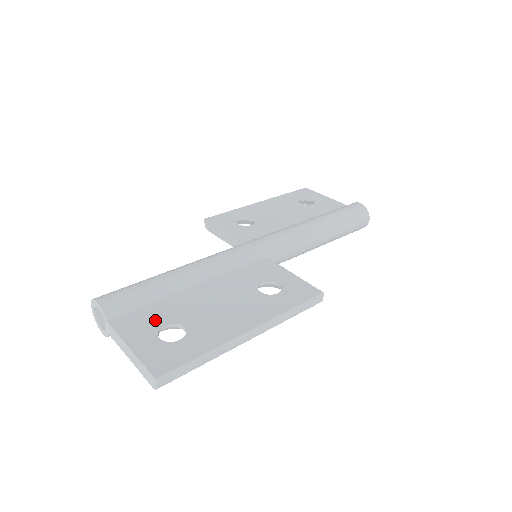
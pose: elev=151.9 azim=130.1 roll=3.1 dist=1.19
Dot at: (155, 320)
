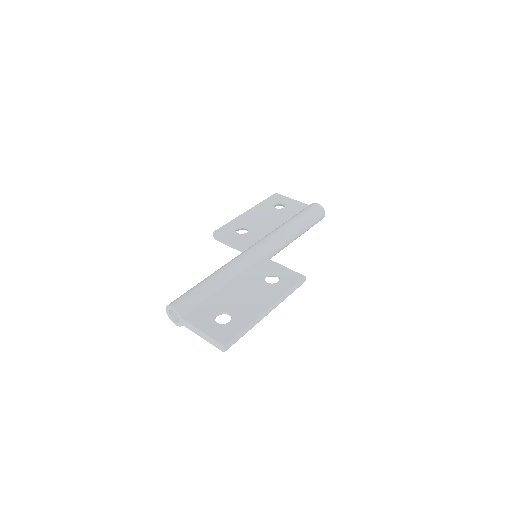
Dot at: (210, 312)
